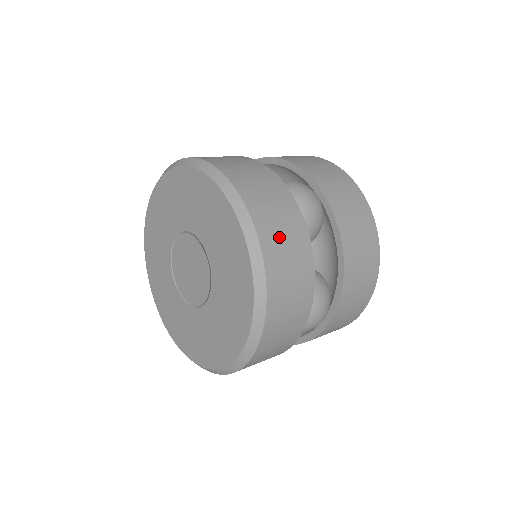
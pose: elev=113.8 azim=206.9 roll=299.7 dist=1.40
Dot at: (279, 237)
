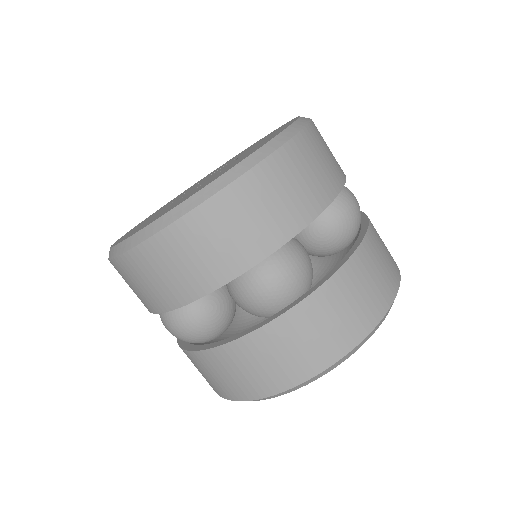
Dot at: (318, 153)
